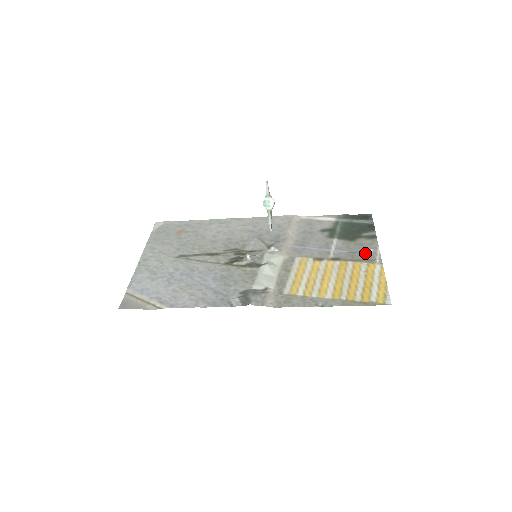
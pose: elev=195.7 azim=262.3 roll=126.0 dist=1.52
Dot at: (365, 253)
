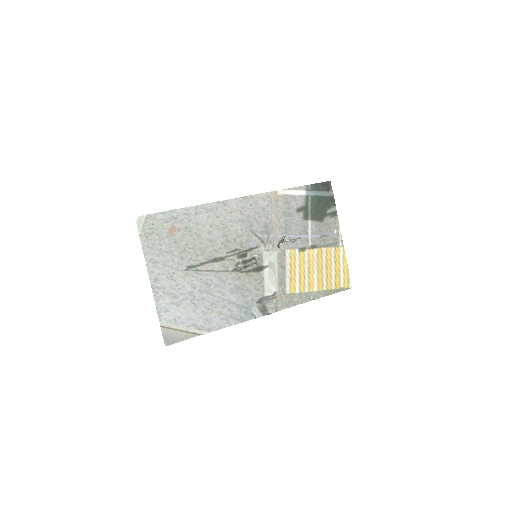
Dot at: (332, 236)
